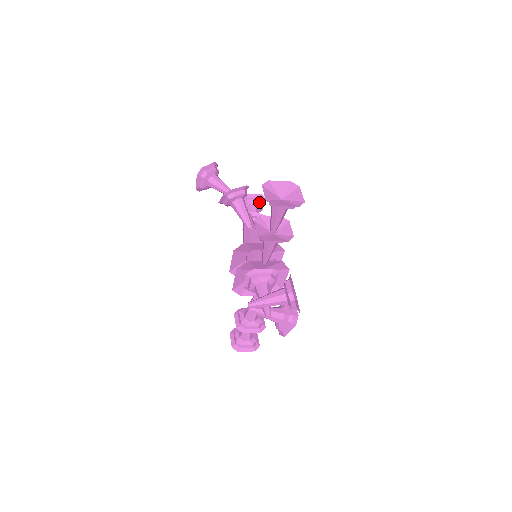
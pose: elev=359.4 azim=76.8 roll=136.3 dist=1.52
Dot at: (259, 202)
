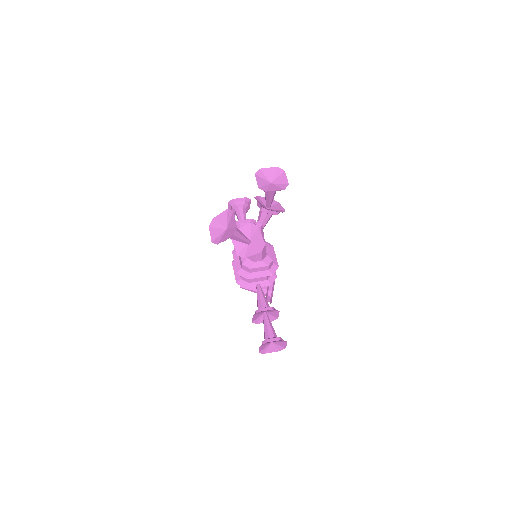
Dot at: occluded
